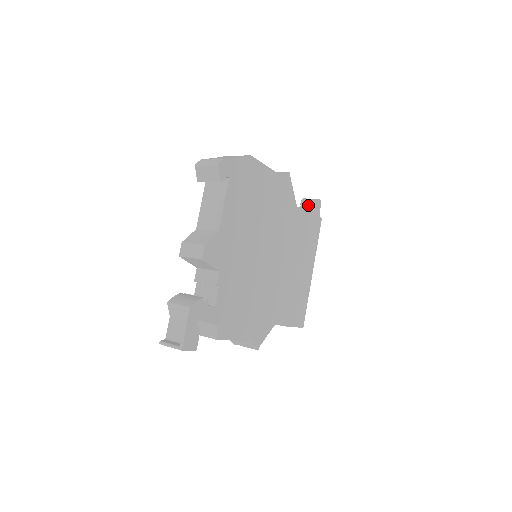
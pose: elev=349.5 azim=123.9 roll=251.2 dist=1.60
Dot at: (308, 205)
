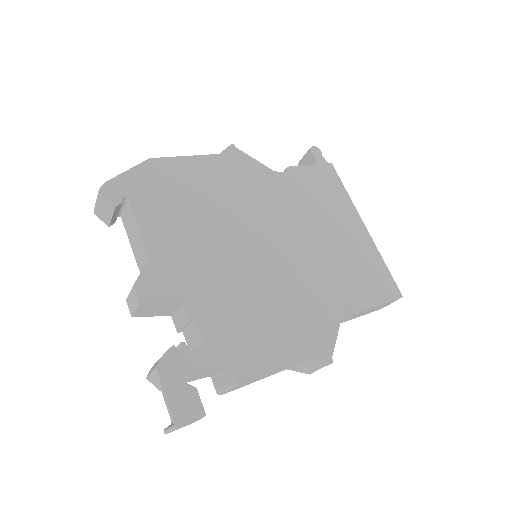
Dot at: (306, 163)
